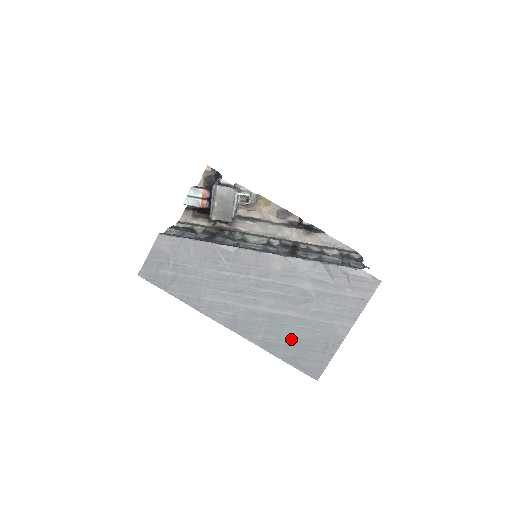
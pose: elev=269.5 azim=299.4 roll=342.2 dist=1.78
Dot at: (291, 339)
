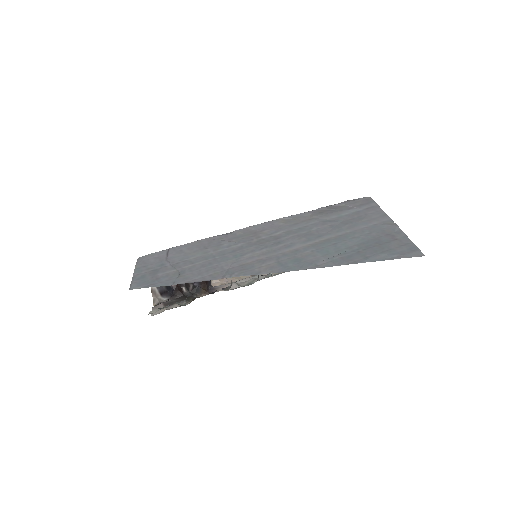
Dot at: (355, 248)
